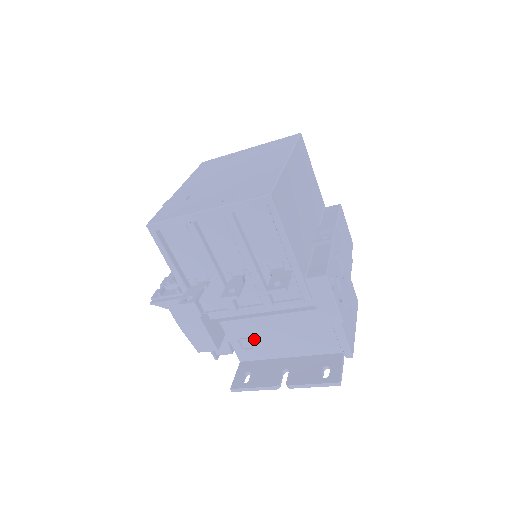
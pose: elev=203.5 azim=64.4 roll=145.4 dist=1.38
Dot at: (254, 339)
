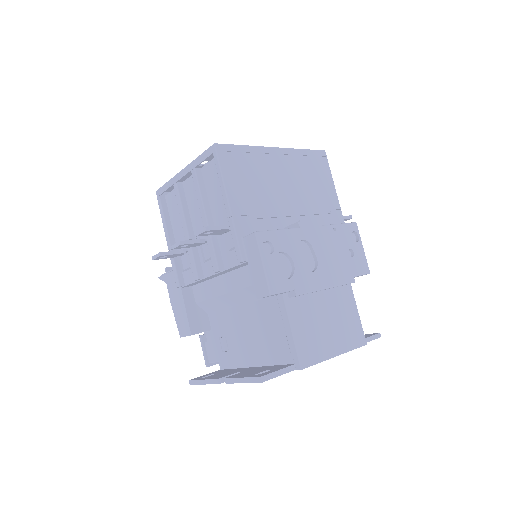
Dot at: (230, 338)
